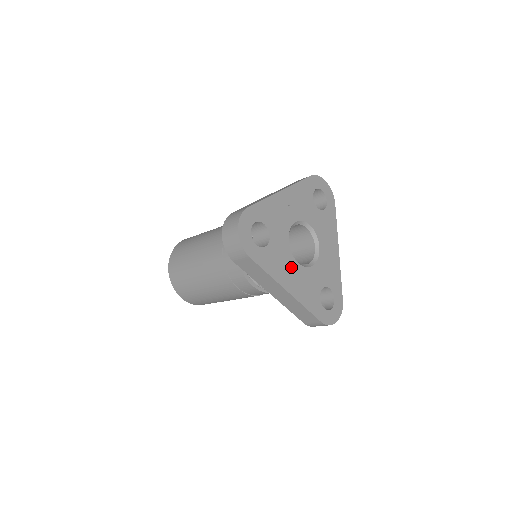
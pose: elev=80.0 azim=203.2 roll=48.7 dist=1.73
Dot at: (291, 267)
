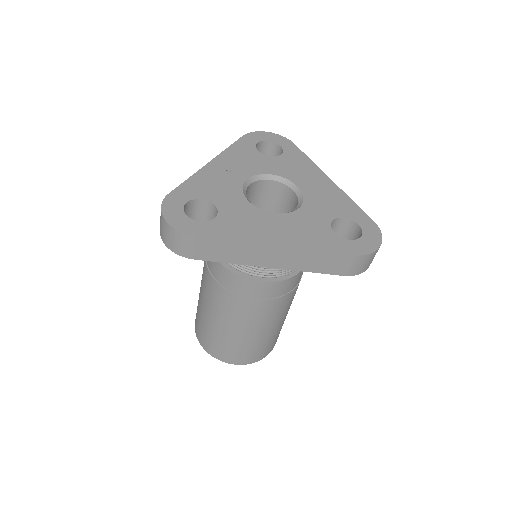
Dot at: (267, 221)
